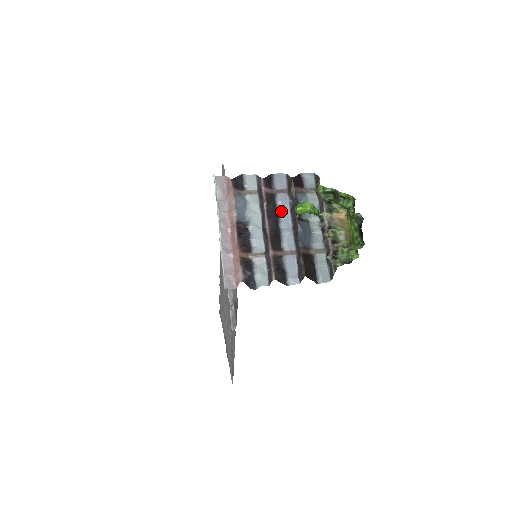
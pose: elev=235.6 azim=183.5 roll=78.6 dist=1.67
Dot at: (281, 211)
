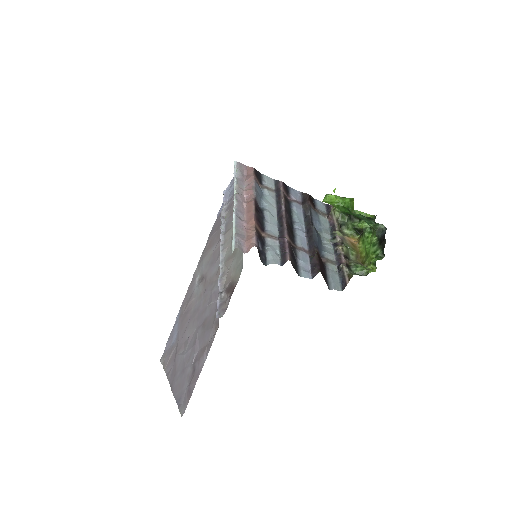
Dot at: (295, 215)
